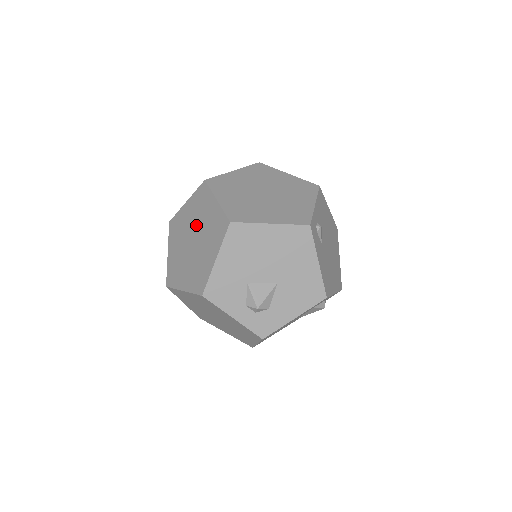
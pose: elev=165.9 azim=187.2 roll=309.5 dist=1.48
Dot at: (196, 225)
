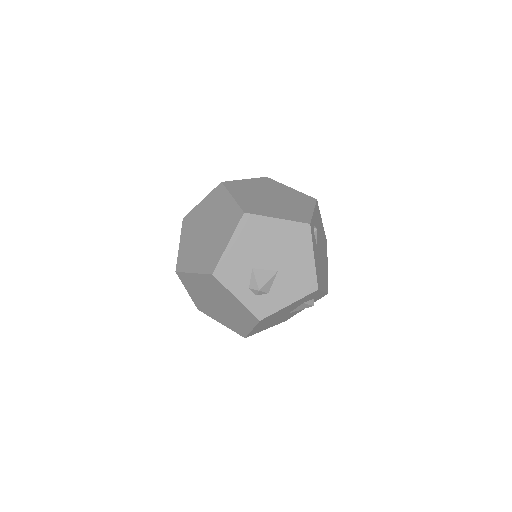
Dot at: (210, 218)
